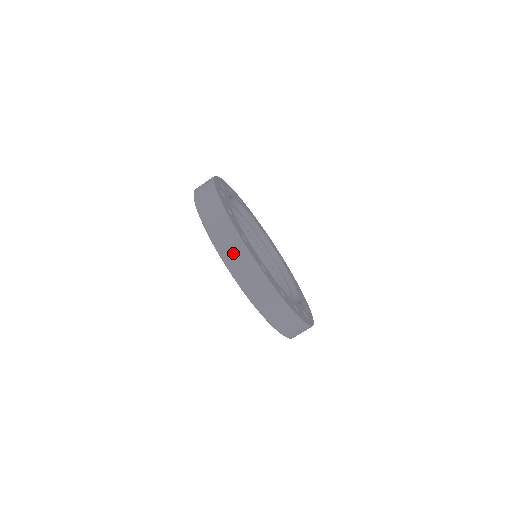
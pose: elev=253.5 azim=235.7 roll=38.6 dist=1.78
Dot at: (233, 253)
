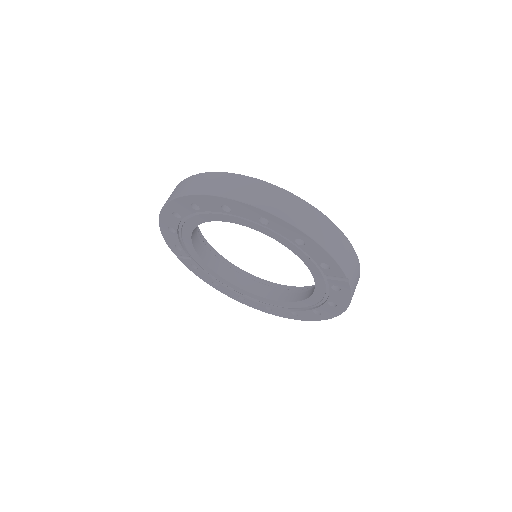
Dot at: (239, 188)
